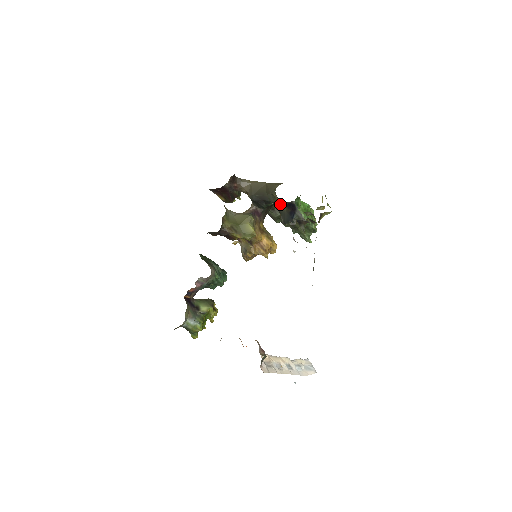
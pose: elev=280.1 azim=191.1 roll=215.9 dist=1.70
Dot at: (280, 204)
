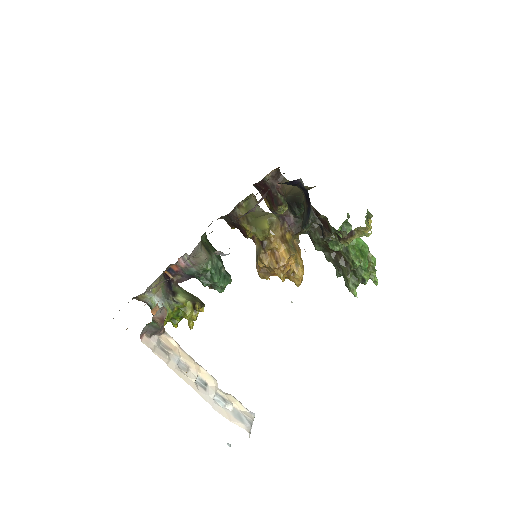
Dot at: occluded
